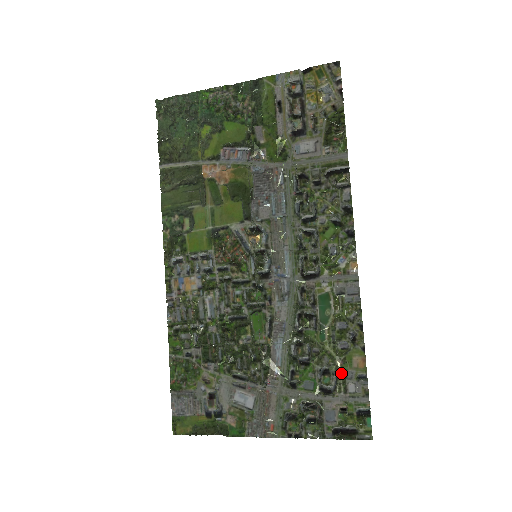
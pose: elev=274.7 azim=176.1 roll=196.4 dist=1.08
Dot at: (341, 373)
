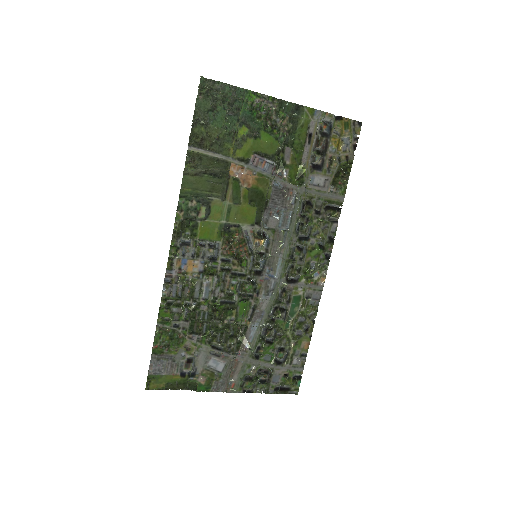
Dot at: (292, 351)
